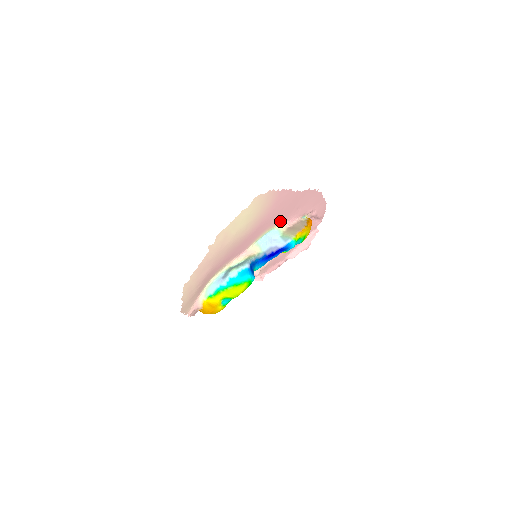
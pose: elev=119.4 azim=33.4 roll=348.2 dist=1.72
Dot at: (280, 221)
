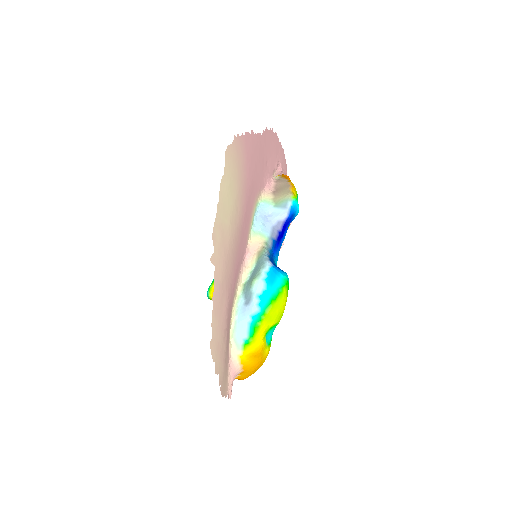
Dot at: (259, 188)
